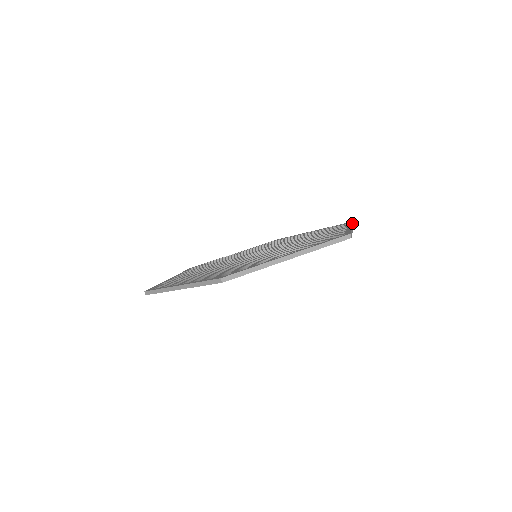
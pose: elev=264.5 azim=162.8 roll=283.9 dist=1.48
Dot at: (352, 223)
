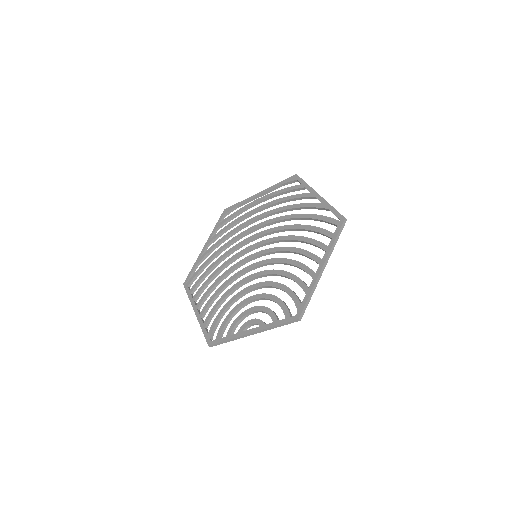
Dot at: (335, 238)
